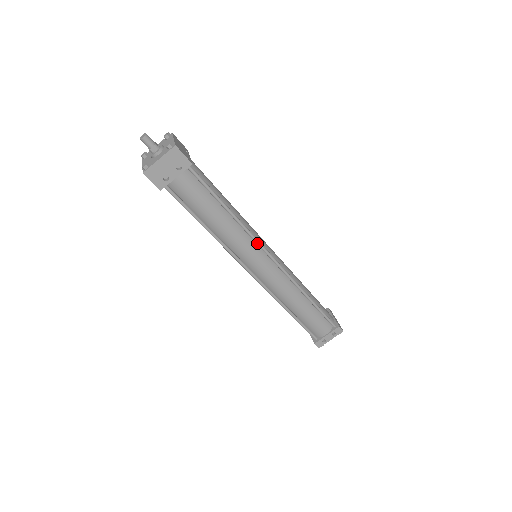
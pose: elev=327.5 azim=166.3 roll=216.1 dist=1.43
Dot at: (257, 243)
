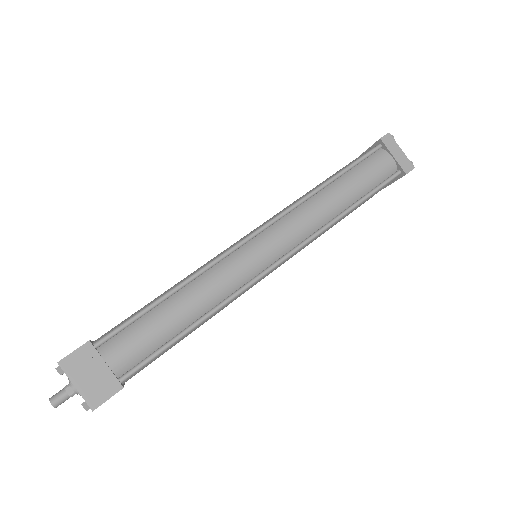
Dot at: (250, 286)
